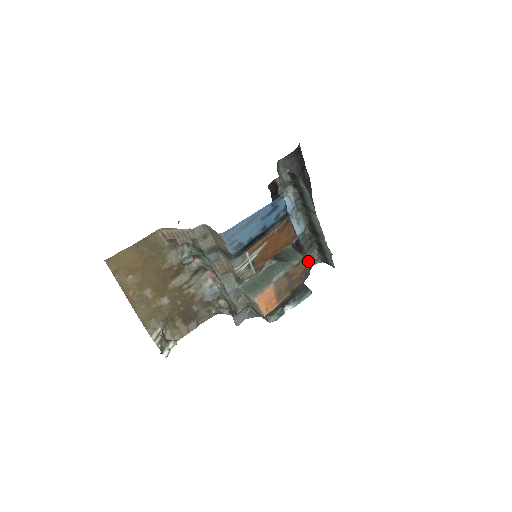
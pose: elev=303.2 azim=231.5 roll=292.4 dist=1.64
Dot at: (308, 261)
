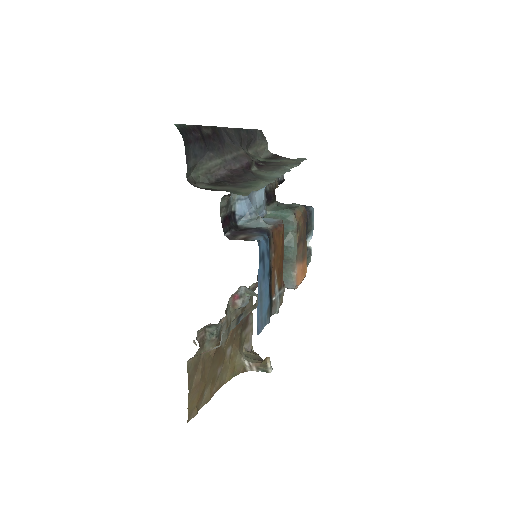
Dot at: (279, 180)
